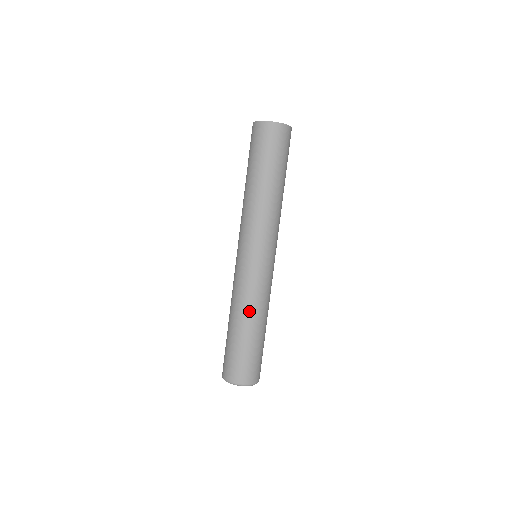
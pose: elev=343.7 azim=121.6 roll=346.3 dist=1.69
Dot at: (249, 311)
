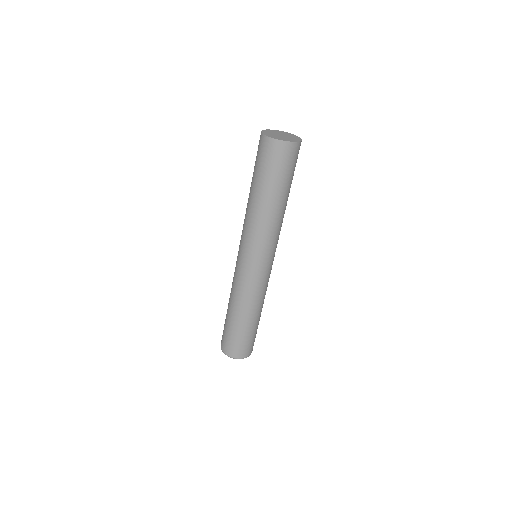
Dot at: (242, 305)
